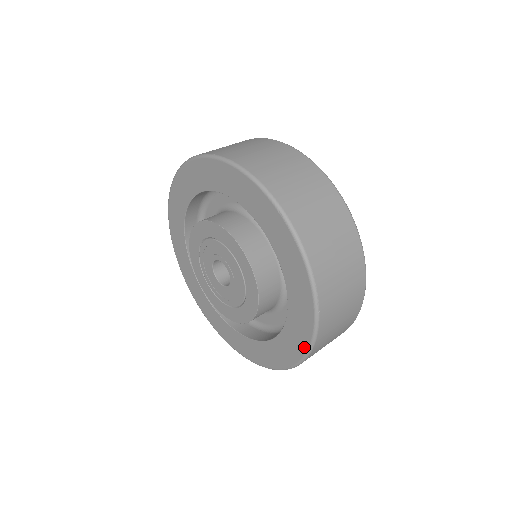
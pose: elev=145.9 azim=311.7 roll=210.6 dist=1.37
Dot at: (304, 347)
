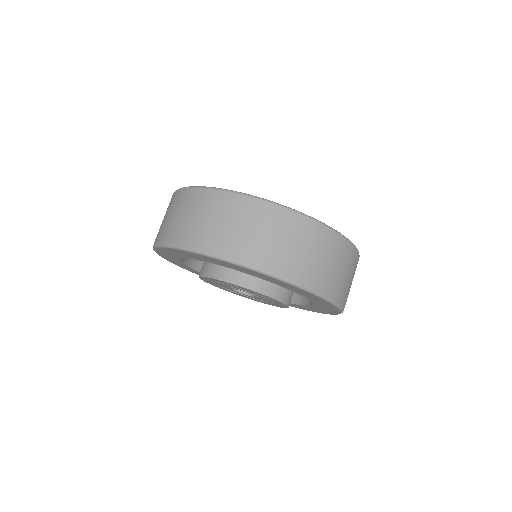
Dot at: occluded
